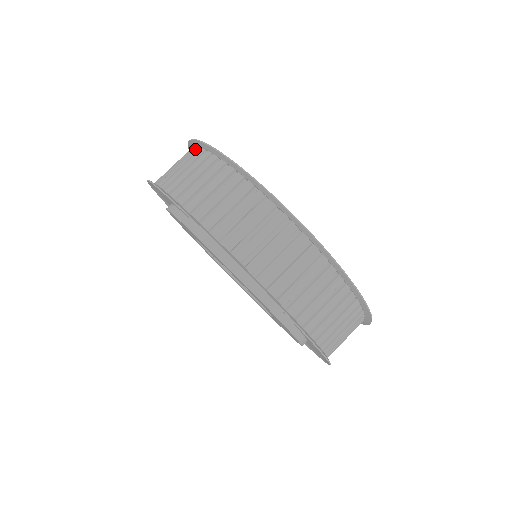
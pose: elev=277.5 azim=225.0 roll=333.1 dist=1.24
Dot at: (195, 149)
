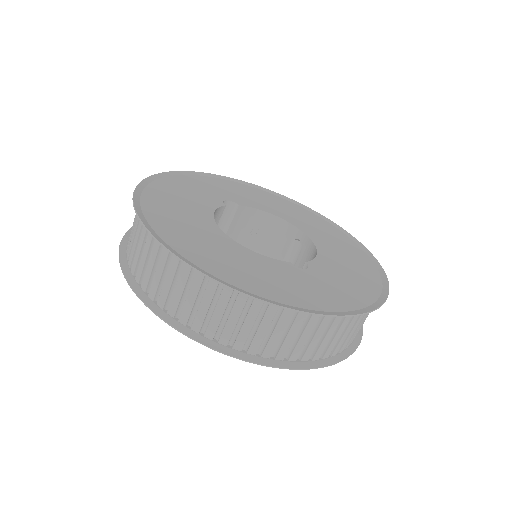
Dot at: (163, 248)
